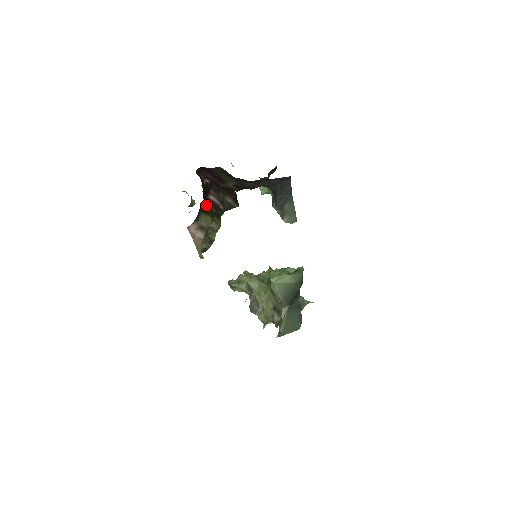
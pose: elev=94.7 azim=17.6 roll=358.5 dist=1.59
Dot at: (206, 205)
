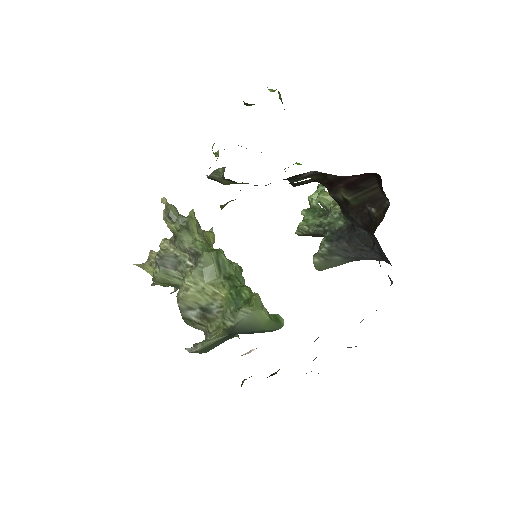
Dot at: occluded
